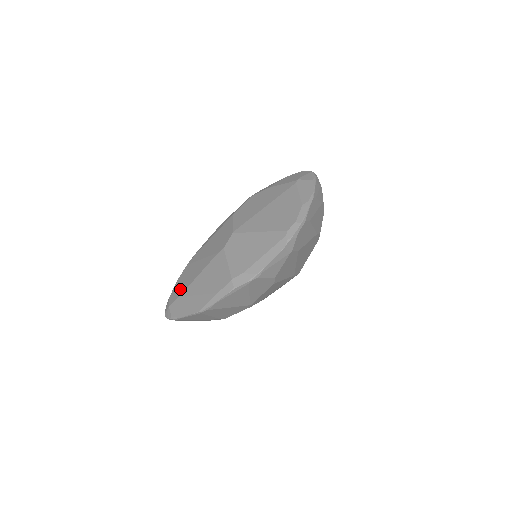
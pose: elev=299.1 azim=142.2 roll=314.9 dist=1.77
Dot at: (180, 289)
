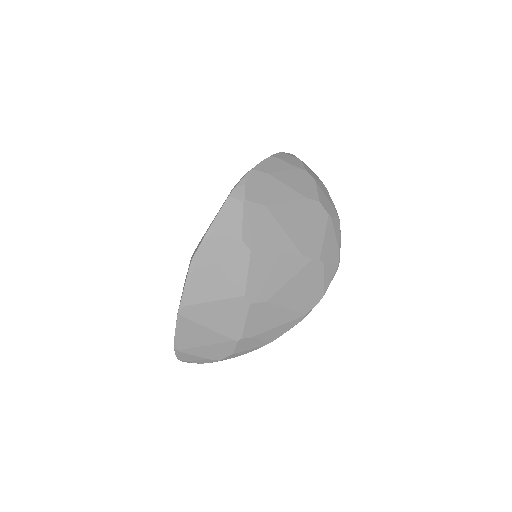
Dot at: occluded
